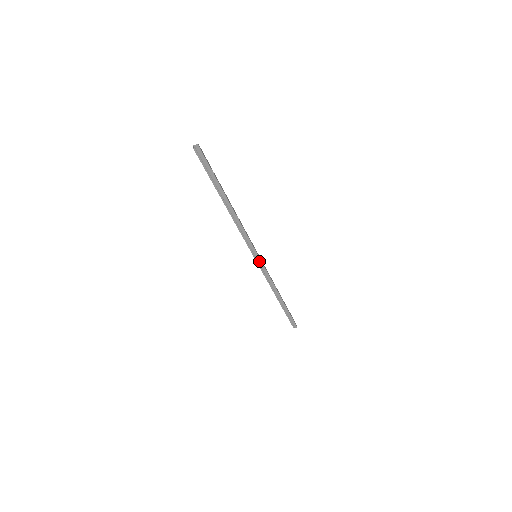
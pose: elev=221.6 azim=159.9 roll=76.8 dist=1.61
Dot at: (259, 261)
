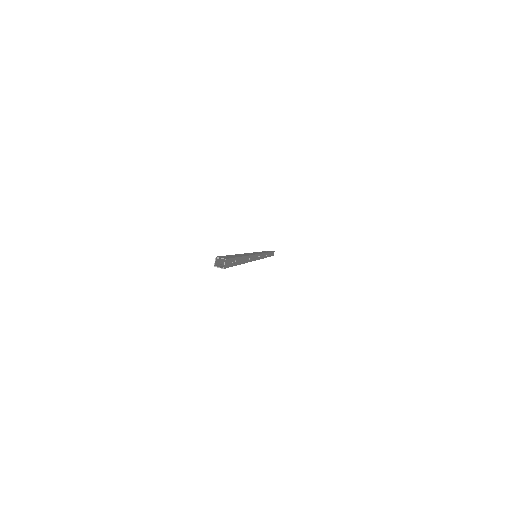
Dot at: occluded
